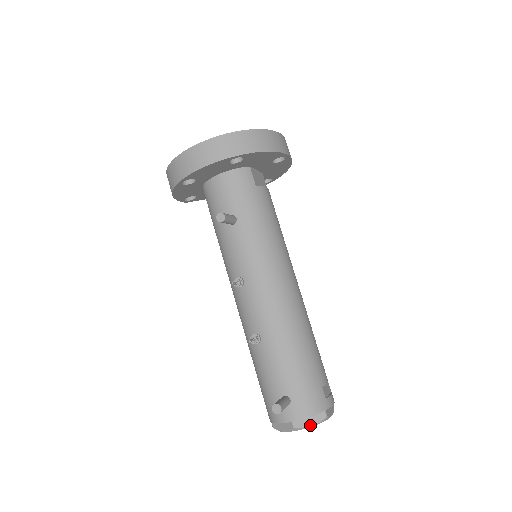
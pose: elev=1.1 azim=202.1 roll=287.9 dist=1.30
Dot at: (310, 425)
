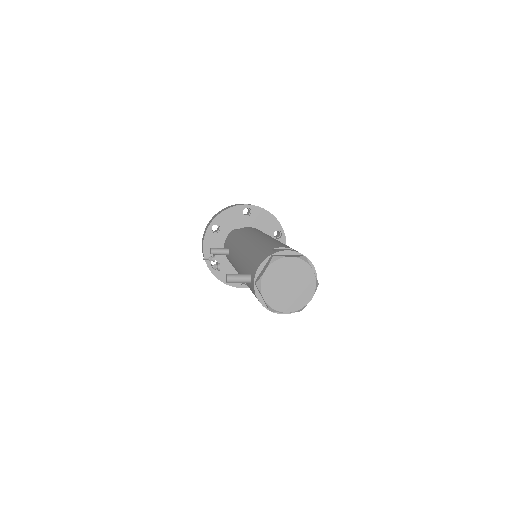
Dot at: (264, 271)
